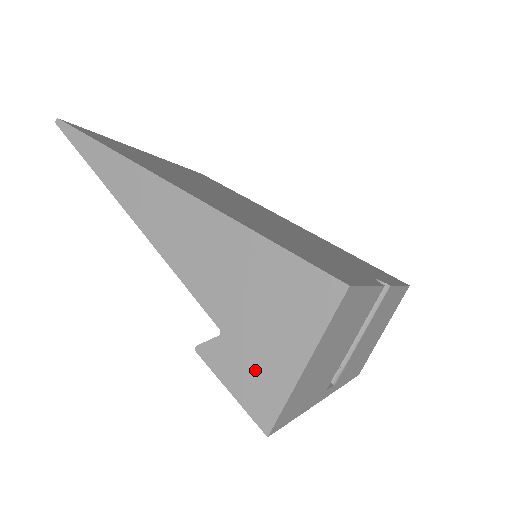
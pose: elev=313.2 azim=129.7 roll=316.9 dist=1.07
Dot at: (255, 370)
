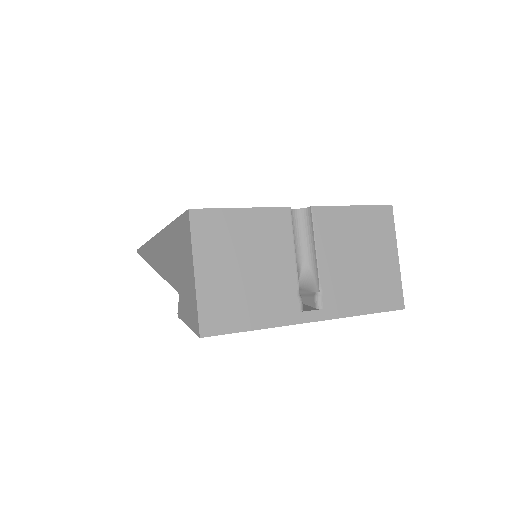
Dot at: (188, 301)
